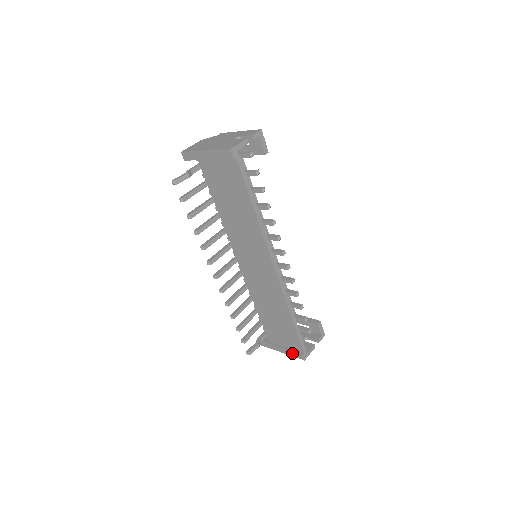
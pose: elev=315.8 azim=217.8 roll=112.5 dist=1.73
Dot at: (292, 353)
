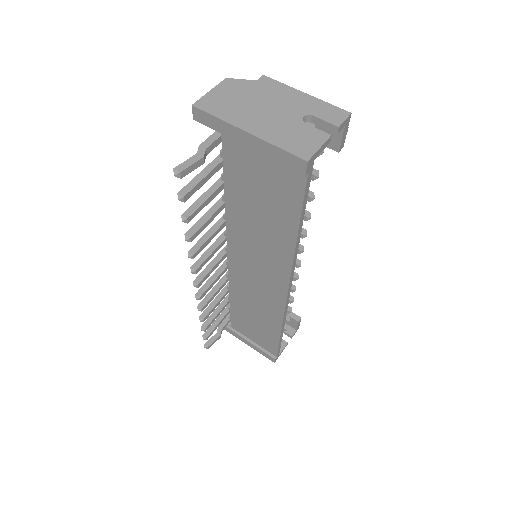
Dot at: (260, 351)
